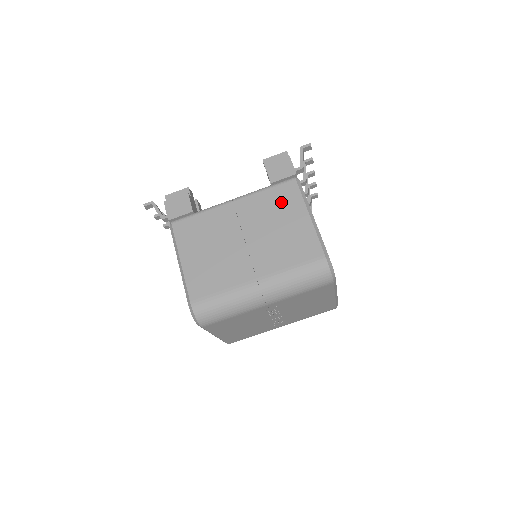
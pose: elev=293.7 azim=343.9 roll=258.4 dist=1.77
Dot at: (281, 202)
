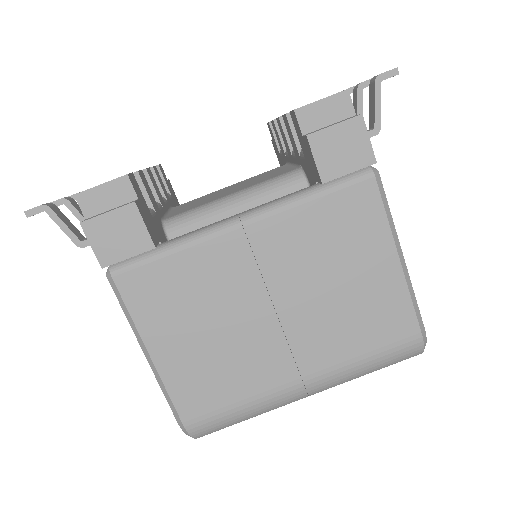
Dot at: (345, 229)
